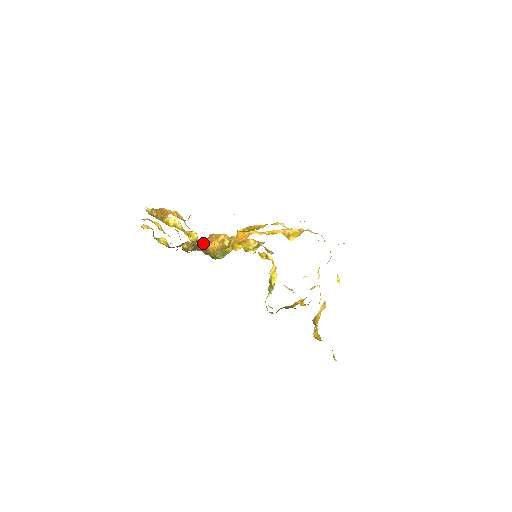
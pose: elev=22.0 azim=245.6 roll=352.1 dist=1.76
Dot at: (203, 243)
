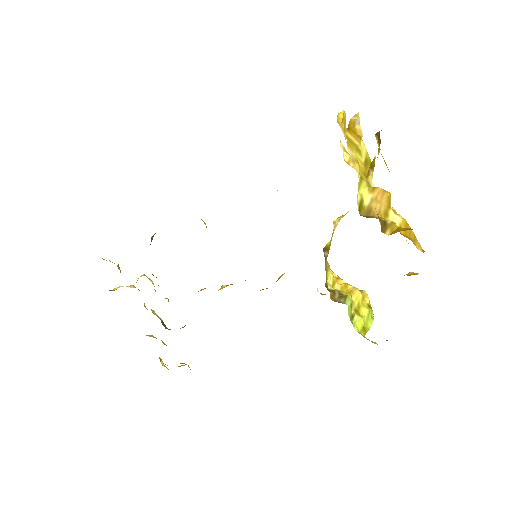
Dot at: occluded
